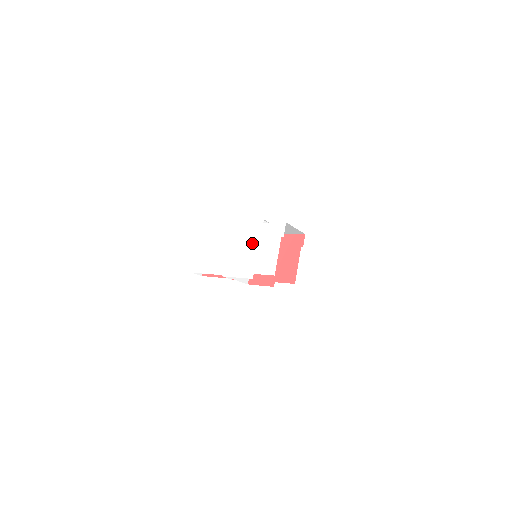
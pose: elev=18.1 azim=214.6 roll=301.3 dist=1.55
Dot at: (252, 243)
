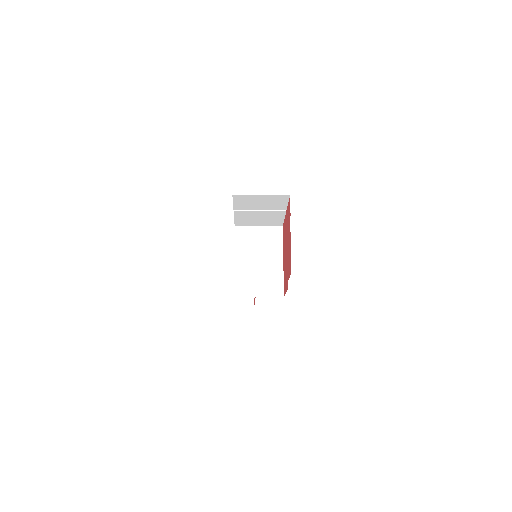
Dot at: occluded
